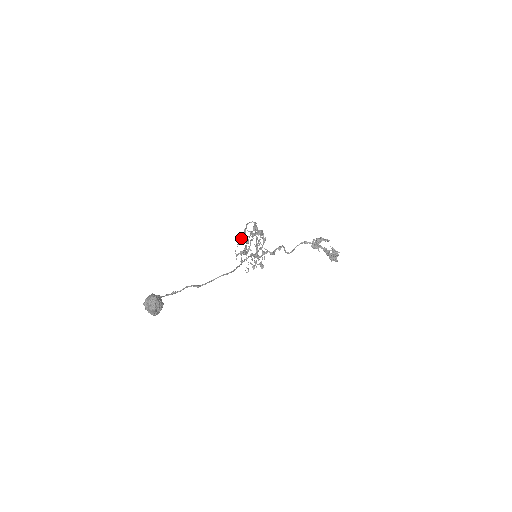
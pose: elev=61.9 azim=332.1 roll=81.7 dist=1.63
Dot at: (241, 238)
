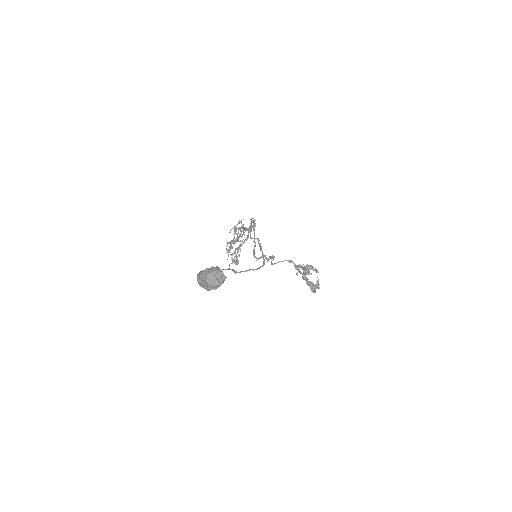
Dot at: occluded
